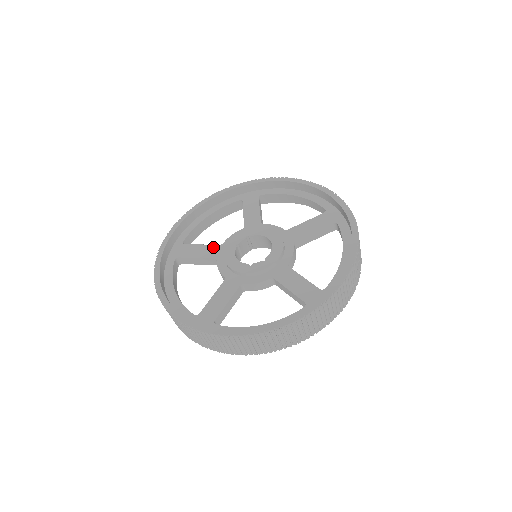
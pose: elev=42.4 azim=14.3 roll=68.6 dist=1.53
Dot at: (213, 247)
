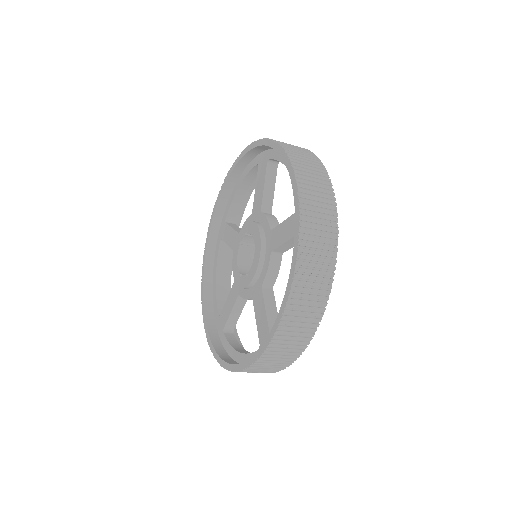
Dot at: (235, 235)
